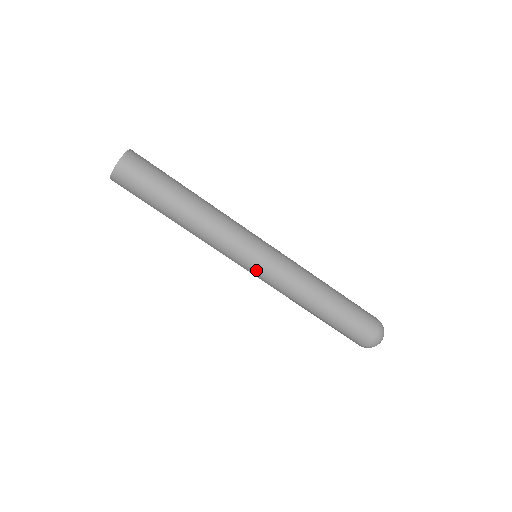
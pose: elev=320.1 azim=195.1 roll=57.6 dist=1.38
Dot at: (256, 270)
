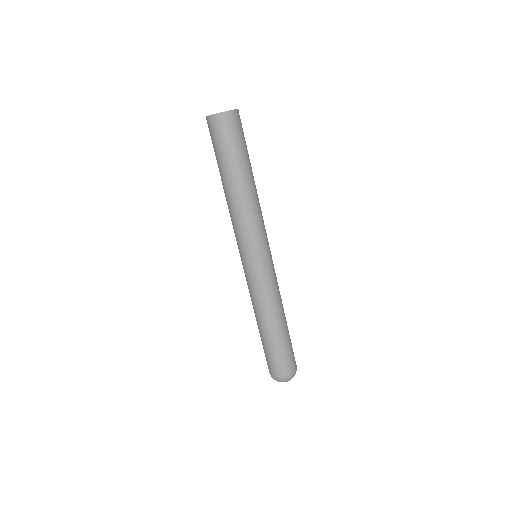
Dot at: (255, 266)
